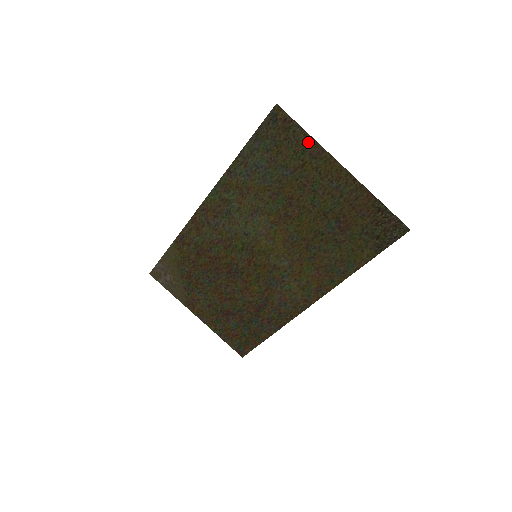
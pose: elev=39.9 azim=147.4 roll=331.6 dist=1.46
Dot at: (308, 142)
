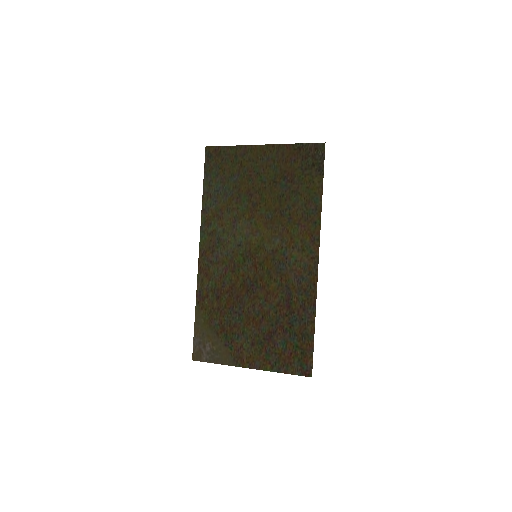
Dot at: (235, 150)
